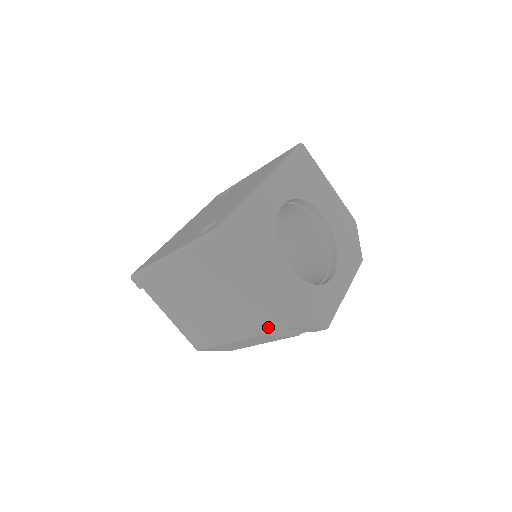
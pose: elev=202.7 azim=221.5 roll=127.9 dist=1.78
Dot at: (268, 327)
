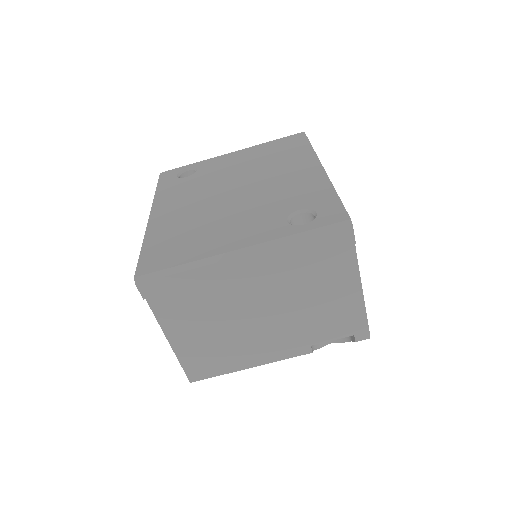
Dot at: occluded
